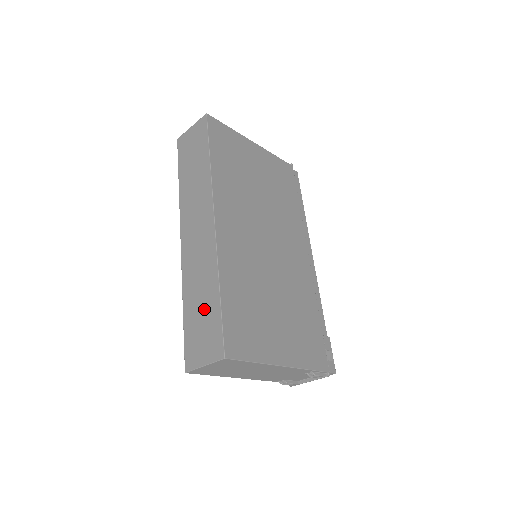
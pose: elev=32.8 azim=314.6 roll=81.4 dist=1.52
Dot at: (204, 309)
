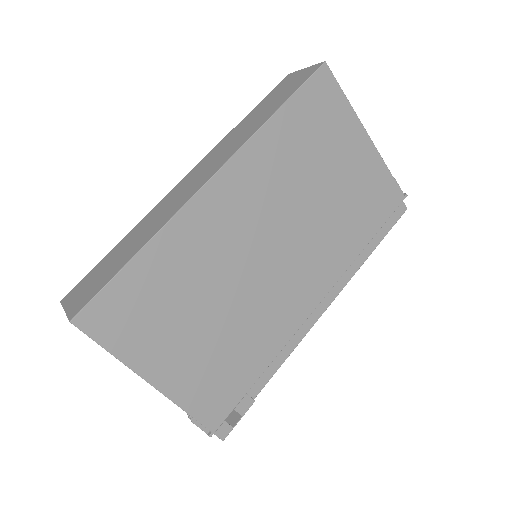
Dot at: (118, 259)
